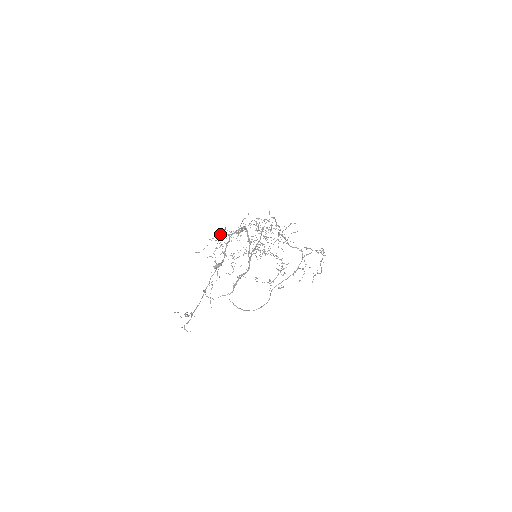
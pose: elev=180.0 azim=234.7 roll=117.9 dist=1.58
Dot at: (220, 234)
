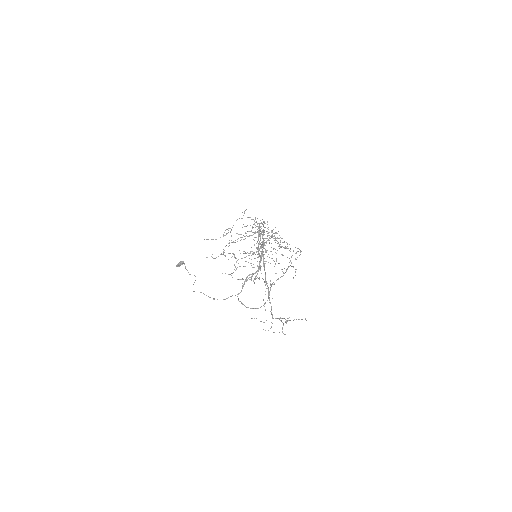
Dot at: occluded
